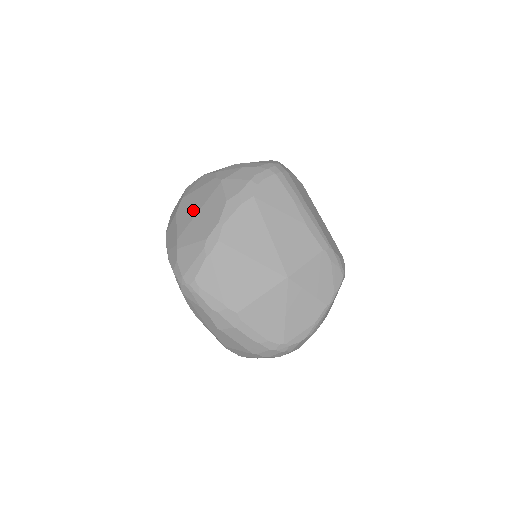
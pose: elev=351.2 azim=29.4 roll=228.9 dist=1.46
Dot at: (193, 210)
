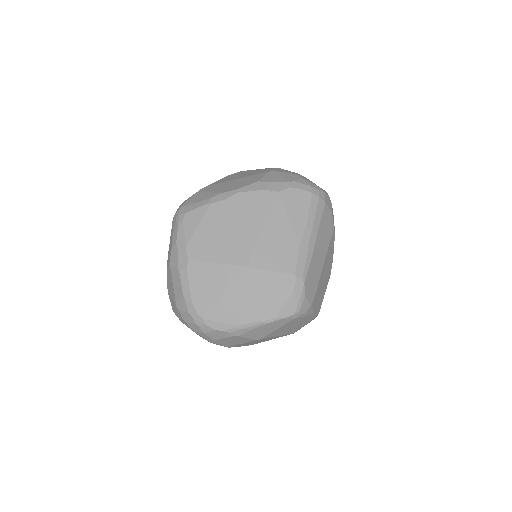
Dot at: (236, 177)
